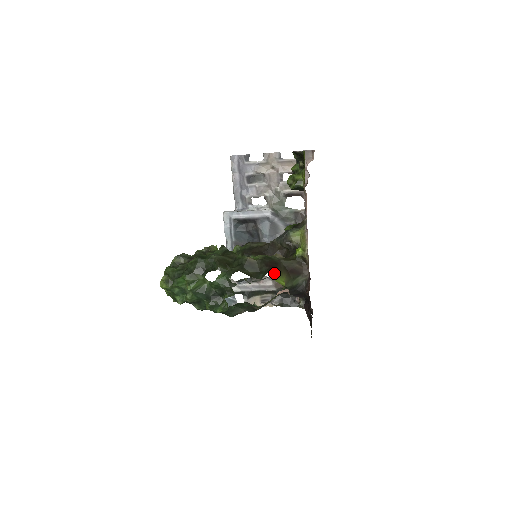
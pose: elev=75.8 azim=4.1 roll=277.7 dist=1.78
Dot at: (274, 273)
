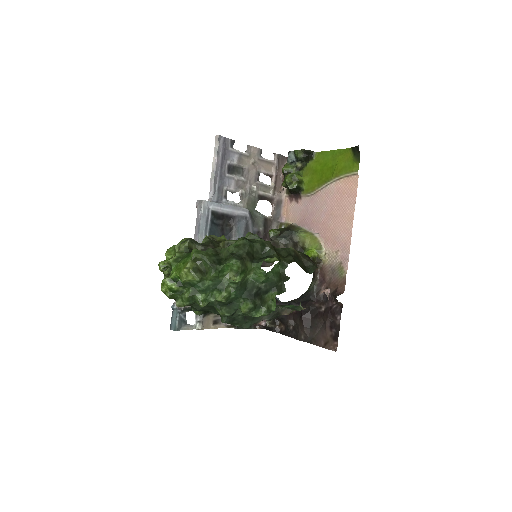
Dot at: occluded
